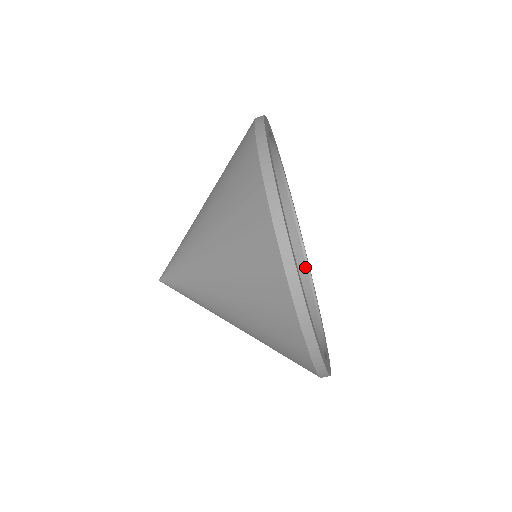
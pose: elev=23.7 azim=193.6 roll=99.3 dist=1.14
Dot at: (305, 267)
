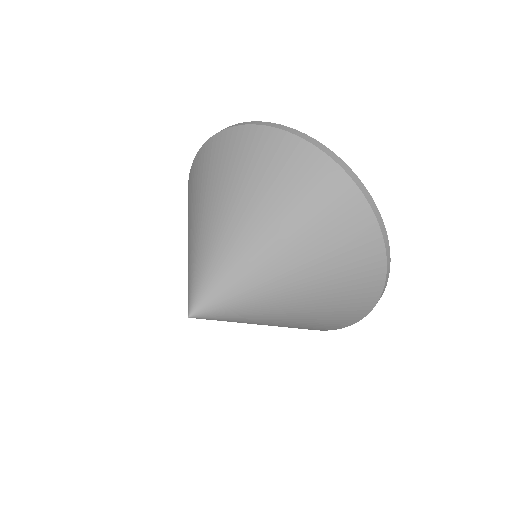
Dot at: occluded
